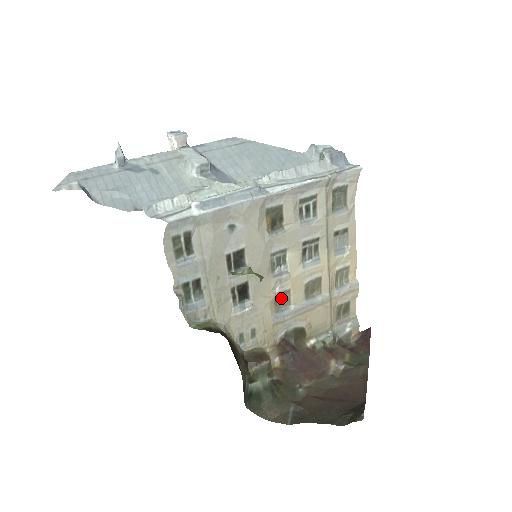
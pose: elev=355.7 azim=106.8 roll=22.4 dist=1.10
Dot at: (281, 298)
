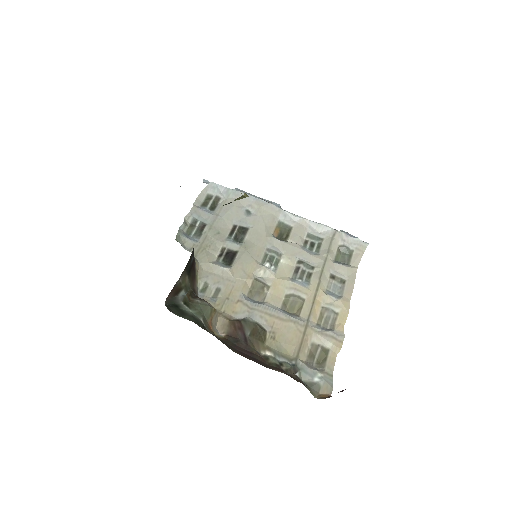
Dot at: (258, 288)
